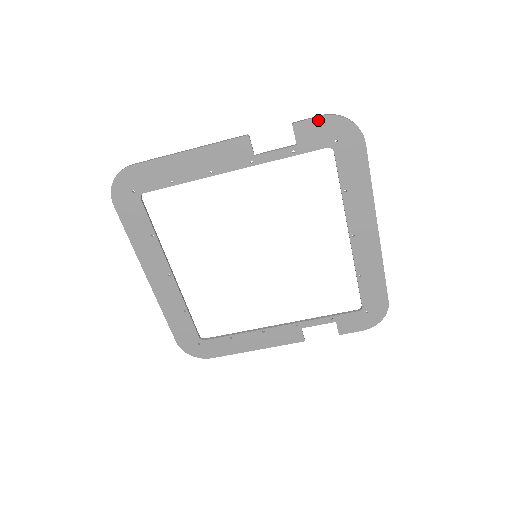
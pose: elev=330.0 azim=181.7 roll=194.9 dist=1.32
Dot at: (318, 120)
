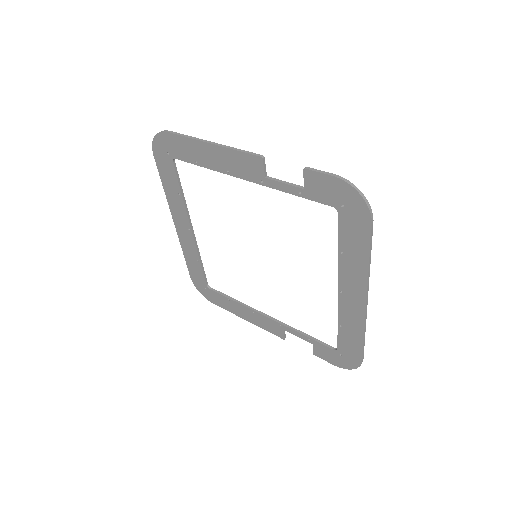
Dot at: (329, 178)
